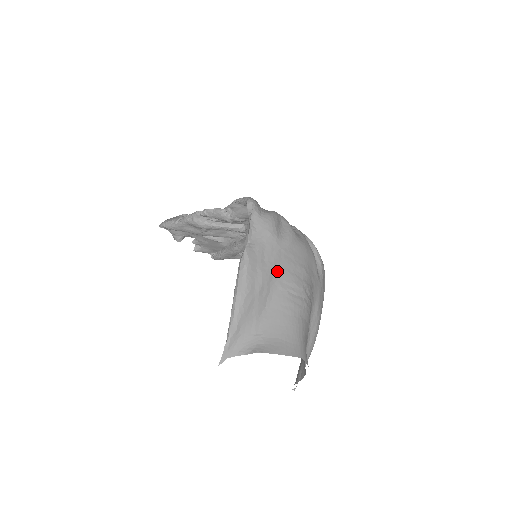
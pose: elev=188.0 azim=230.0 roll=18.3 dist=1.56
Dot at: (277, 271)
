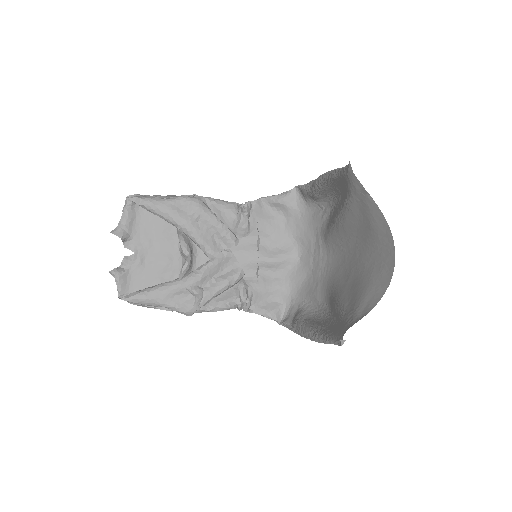
Dot at: occluded
